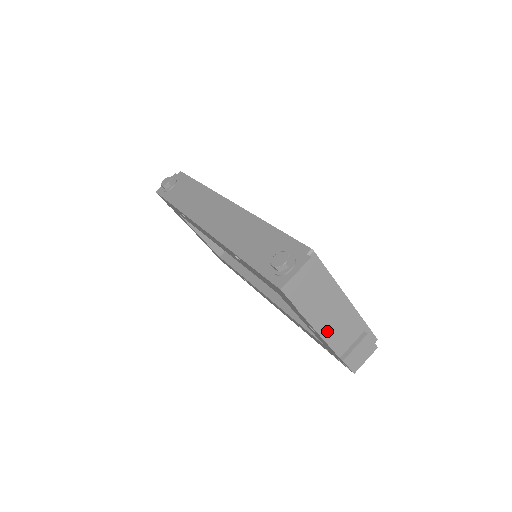
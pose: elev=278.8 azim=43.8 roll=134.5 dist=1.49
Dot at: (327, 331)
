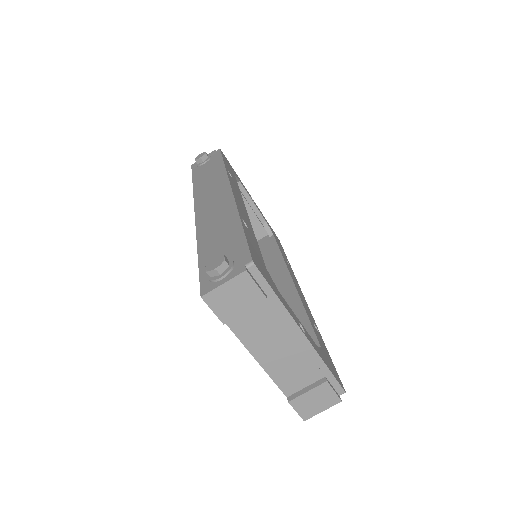
Dot at: (270, 362)
